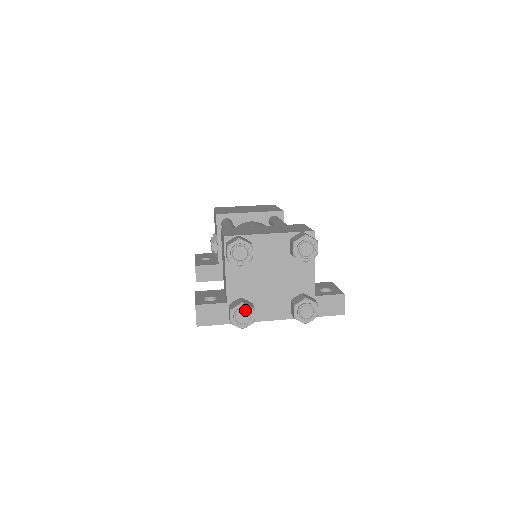
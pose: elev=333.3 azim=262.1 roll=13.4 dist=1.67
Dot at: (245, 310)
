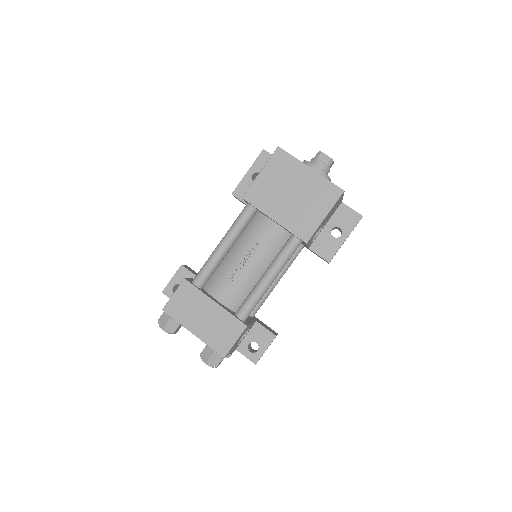
Dot at: (182, 326)
